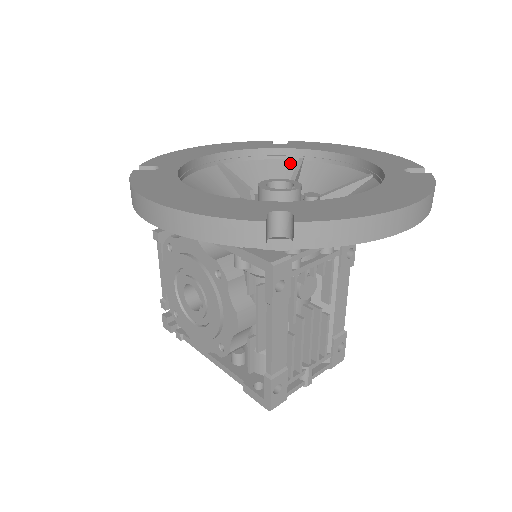
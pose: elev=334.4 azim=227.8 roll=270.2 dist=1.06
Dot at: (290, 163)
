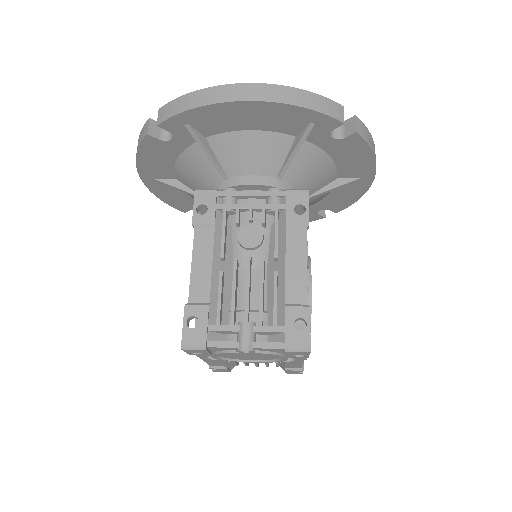
Dot at: occluded
